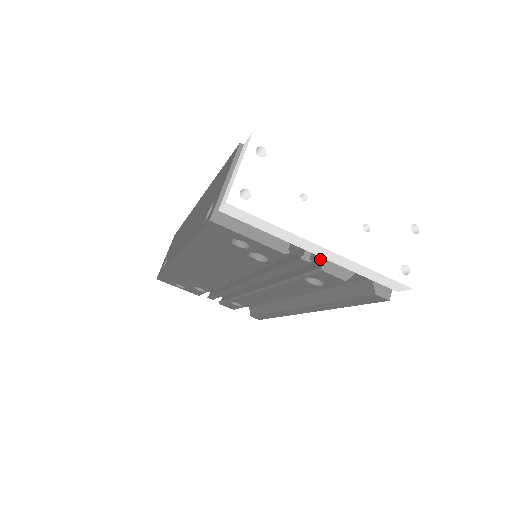
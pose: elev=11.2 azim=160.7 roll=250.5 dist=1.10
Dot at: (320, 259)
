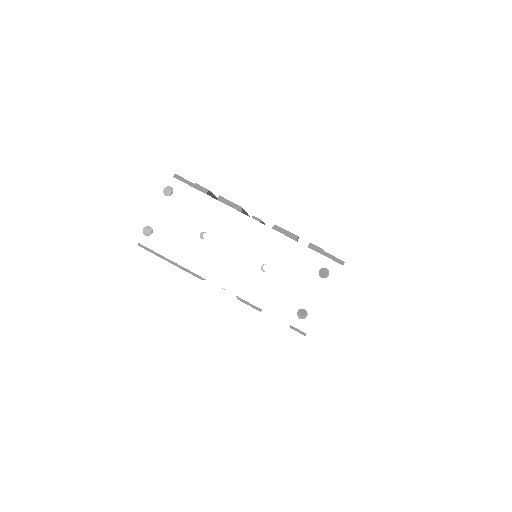
Dot at: occluded
